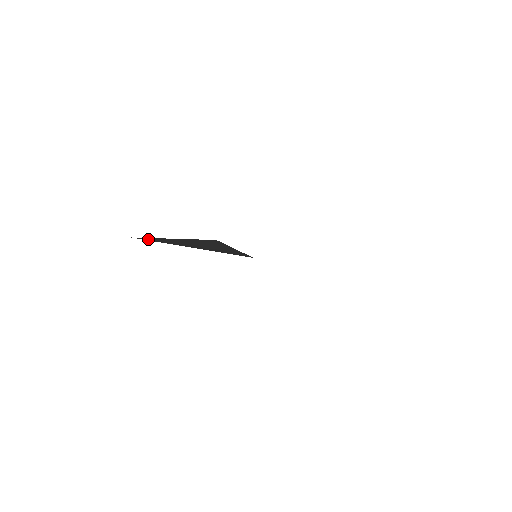
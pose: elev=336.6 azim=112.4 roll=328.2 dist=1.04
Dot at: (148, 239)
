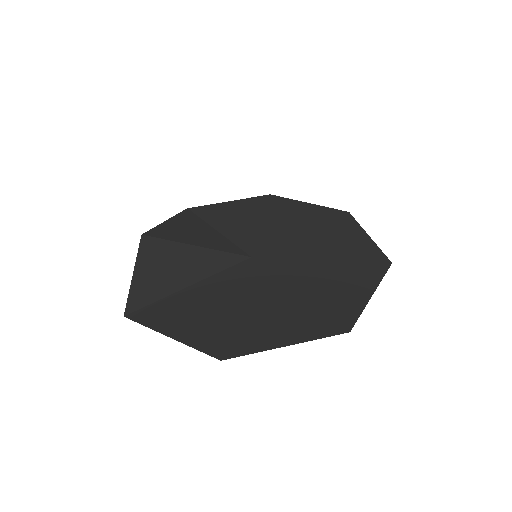
Dot at: (139, 303)
